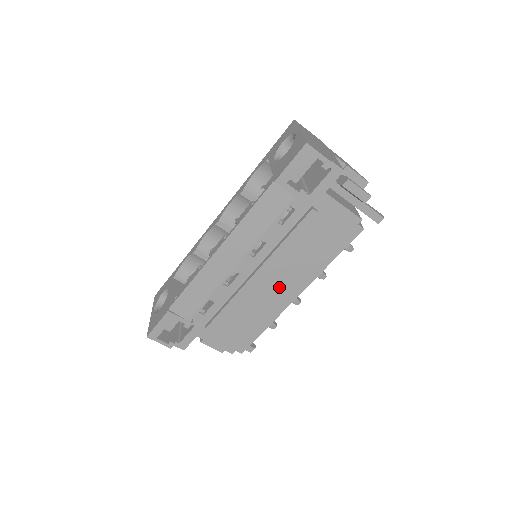
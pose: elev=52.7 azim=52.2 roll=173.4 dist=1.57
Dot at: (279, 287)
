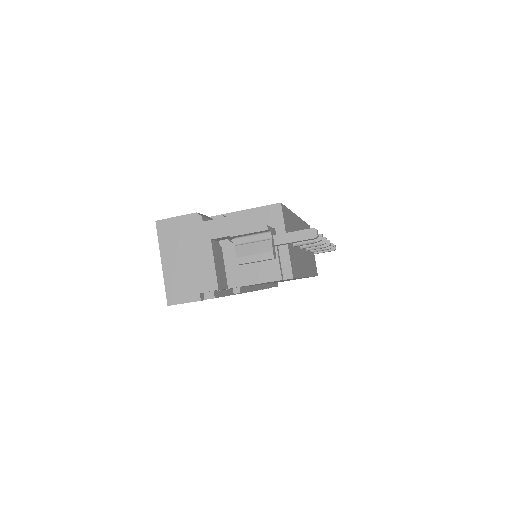
Dot at: occluded
